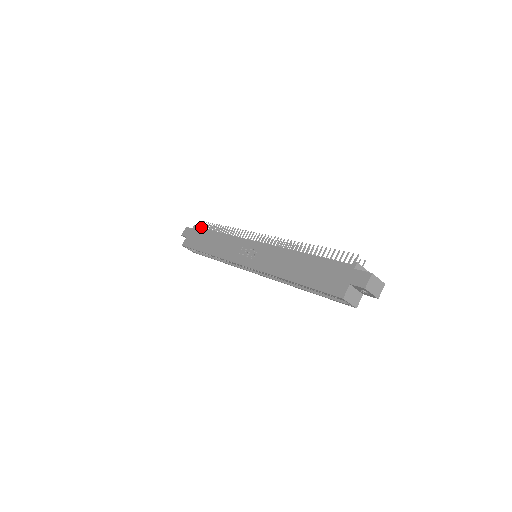
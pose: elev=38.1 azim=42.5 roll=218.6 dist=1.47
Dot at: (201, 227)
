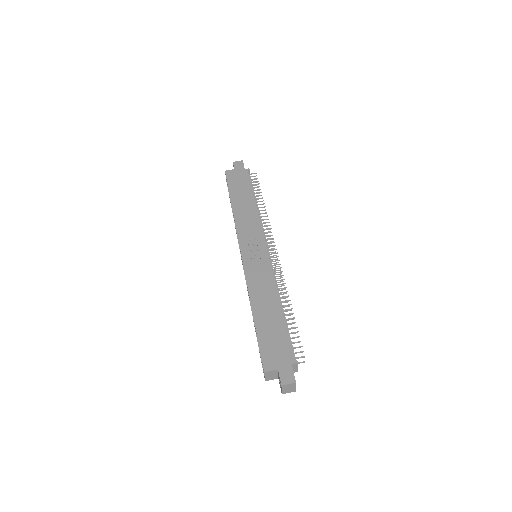
Dot at: (251, 176)
